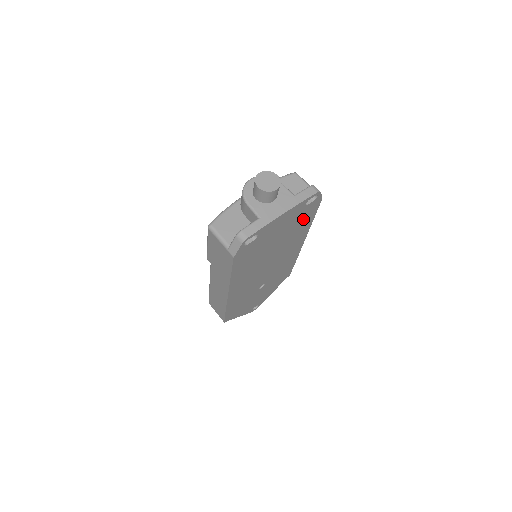
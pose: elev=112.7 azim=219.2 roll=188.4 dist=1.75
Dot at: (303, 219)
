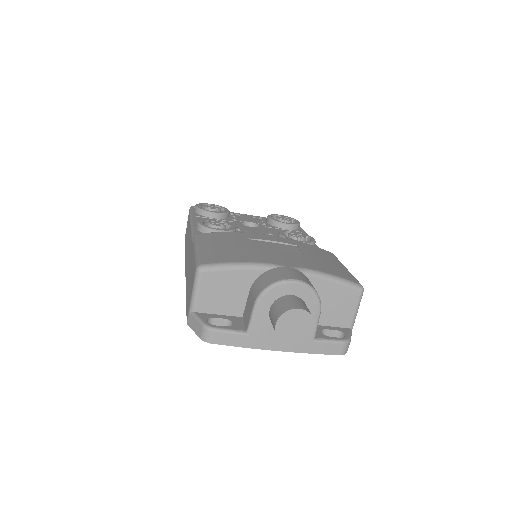
Dot at: occluded
